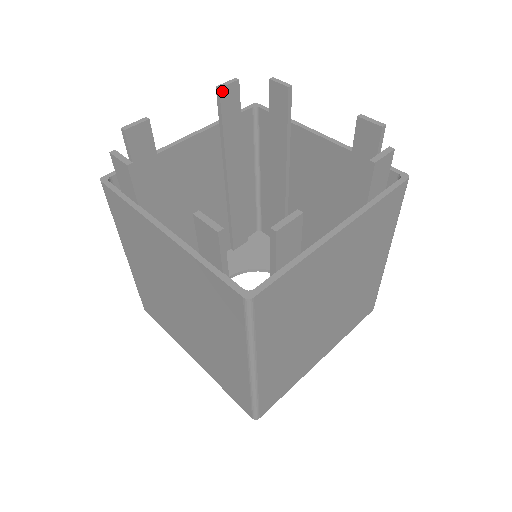
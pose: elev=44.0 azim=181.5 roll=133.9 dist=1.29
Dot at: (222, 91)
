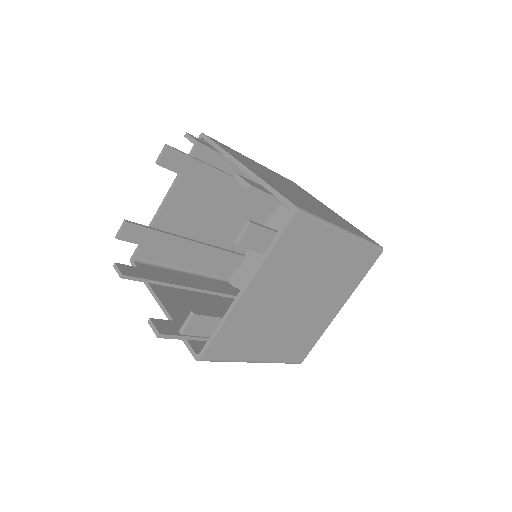
Dot at: (161, 163)
